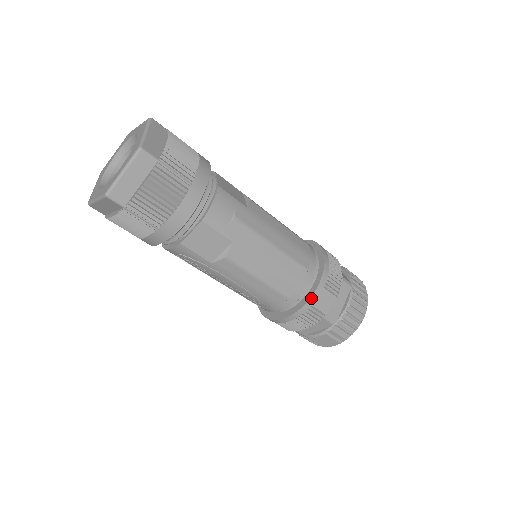
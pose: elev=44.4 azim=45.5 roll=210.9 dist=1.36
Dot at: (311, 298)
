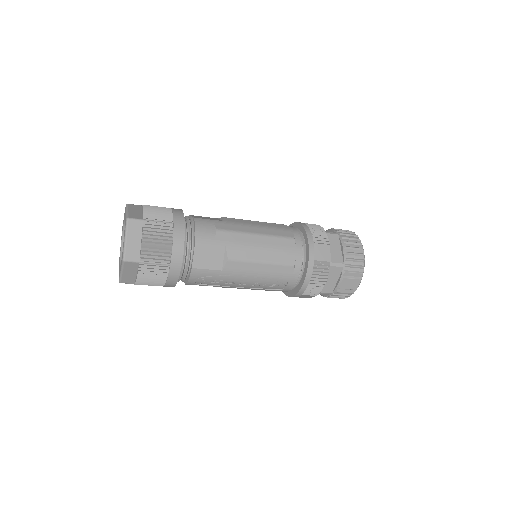
Dot at: (309, 255)
